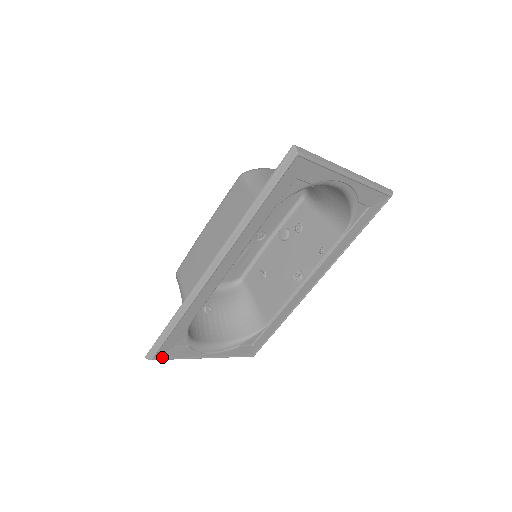
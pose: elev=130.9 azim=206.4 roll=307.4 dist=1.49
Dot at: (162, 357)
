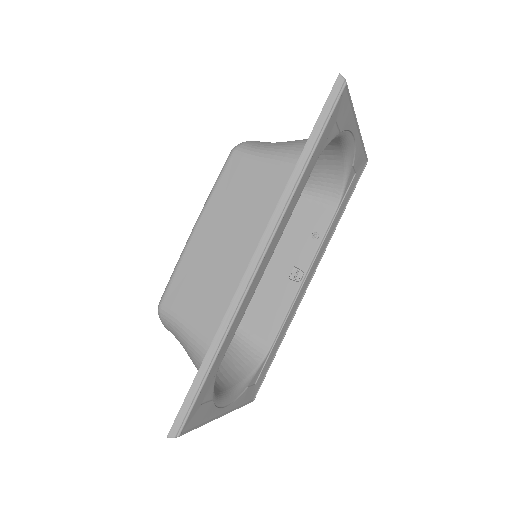
Dot at: (188, 427)
